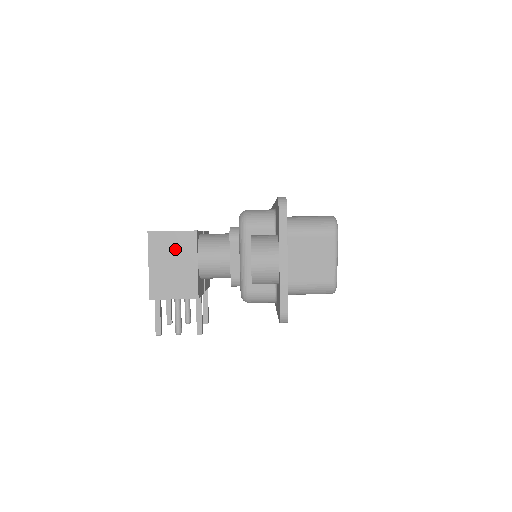
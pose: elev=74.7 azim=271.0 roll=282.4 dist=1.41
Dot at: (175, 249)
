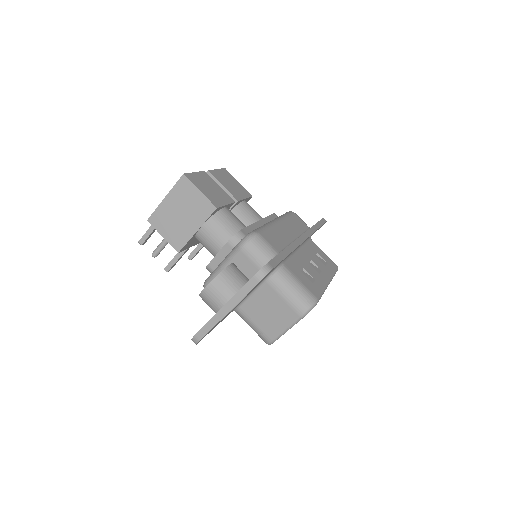
Dot at: (191, 205)
